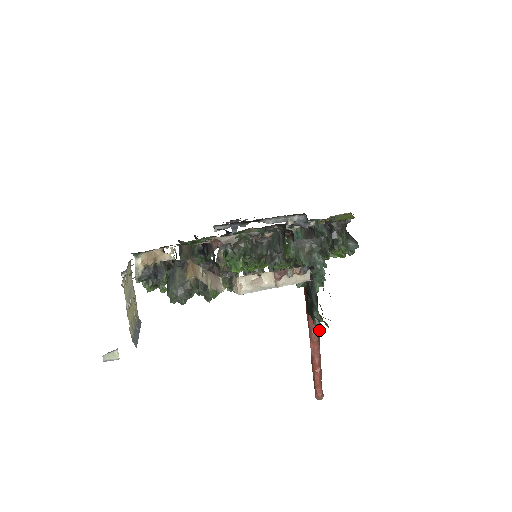
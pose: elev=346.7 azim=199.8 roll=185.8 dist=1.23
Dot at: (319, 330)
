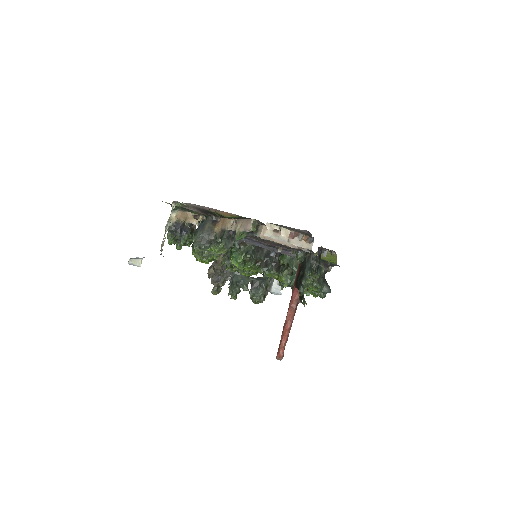
Dot at: (299, 302)
